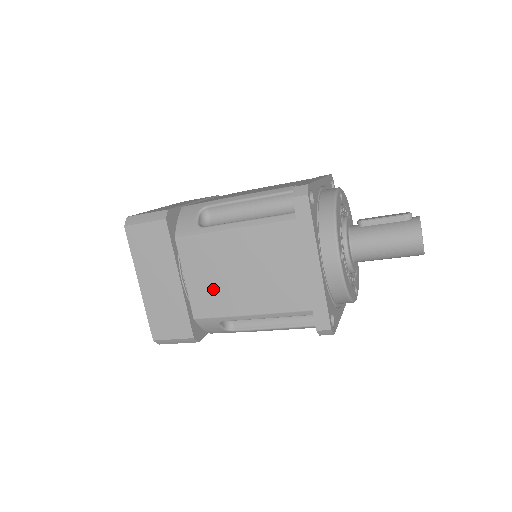
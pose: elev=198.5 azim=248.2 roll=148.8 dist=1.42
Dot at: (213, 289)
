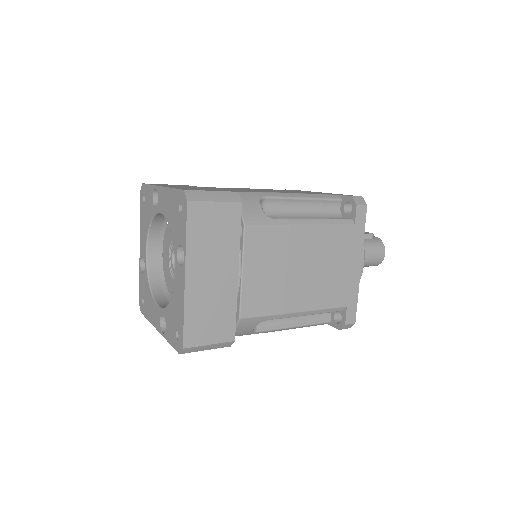
Dot at: (270, 285)
